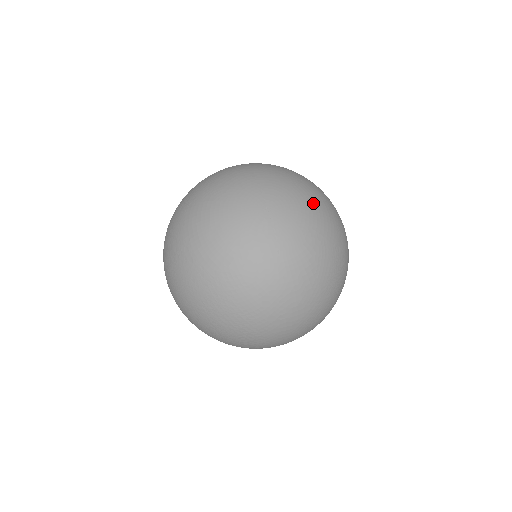
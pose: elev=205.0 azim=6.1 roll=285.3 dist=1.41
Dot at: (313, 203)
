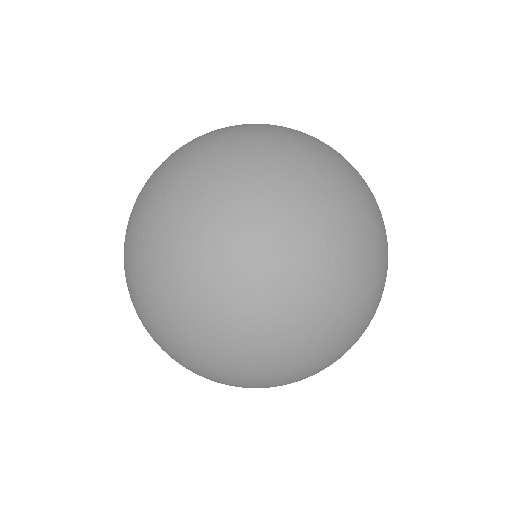
Dot at: occluded
